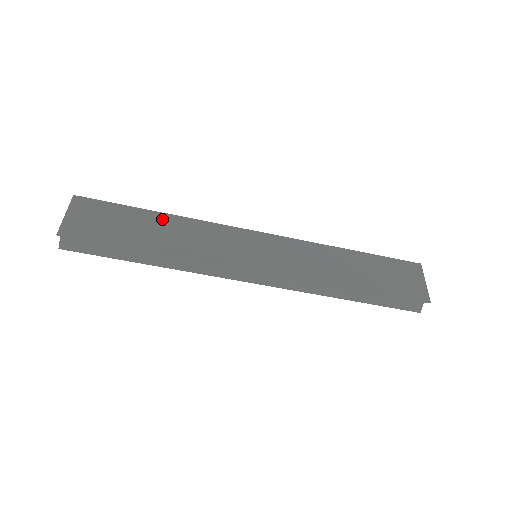
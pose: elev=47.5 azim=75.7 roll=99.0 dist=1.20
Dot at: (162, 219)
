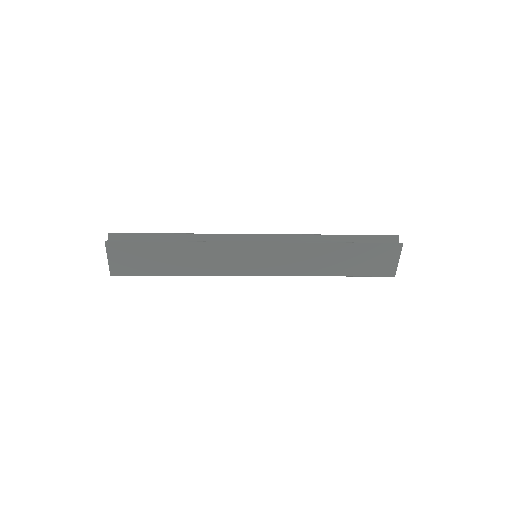
Dot at: (177, 248)
